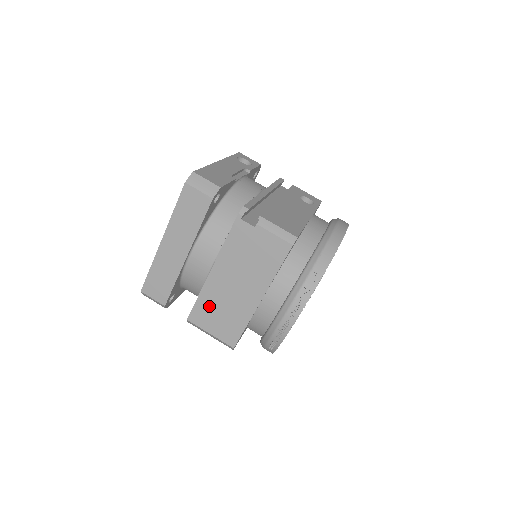
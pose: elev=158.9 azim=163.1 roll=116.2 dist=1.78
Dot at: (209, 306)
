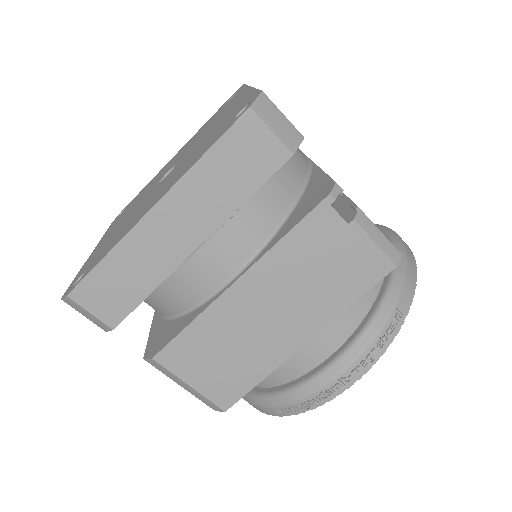
Dot at: (207, 341)
